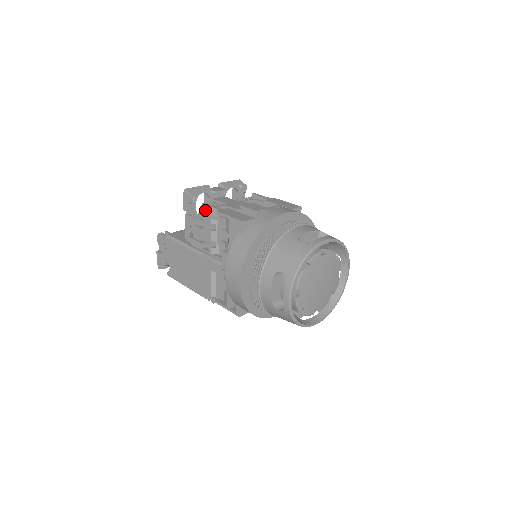
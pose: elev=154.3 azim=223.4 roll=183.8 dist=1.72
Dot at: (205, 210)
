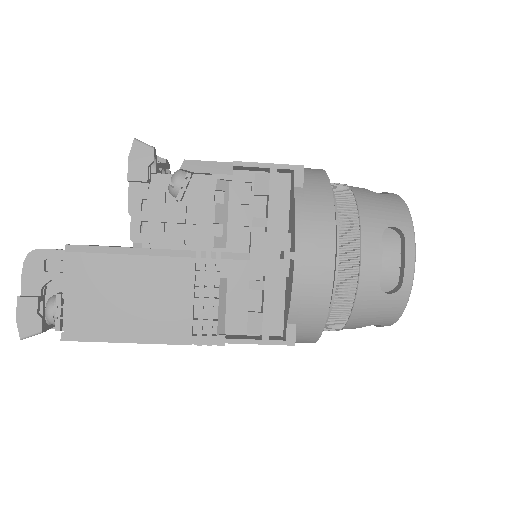
Dot at: (197, 168)
